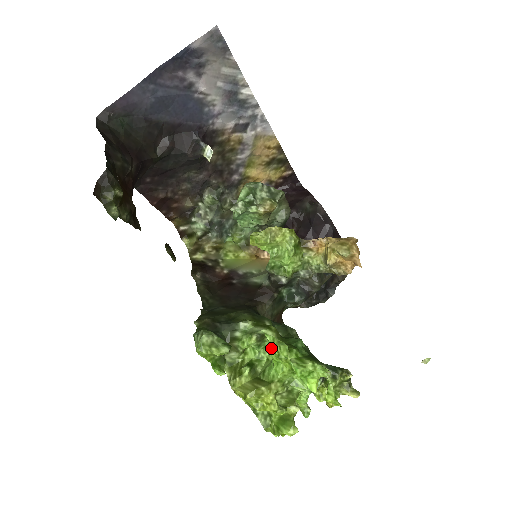
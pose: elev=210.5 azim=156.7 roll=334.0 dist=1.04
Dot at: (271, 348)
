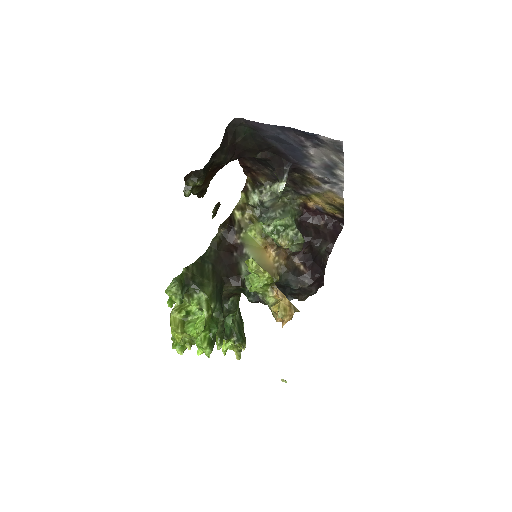
Dot at: (198, 321)
